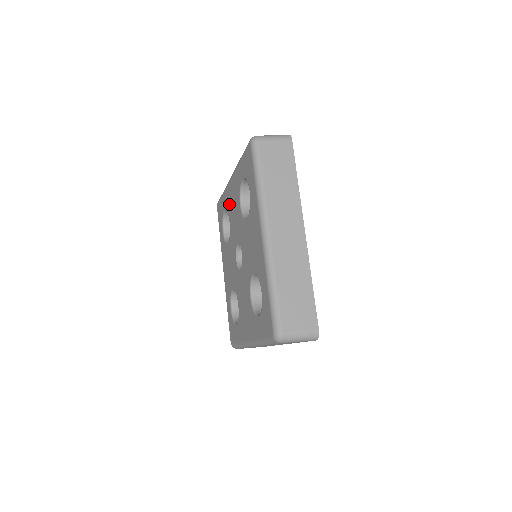
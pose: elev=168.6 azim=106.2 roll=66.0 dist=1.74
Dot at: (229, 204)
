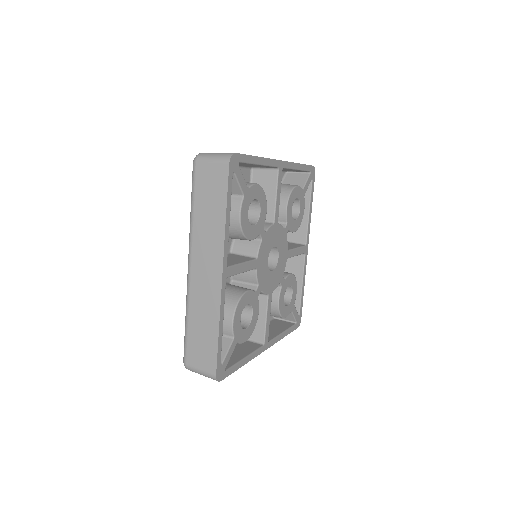
Dot at: occluded
